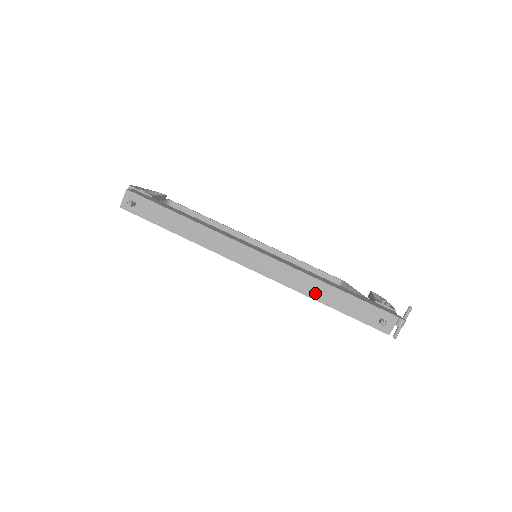
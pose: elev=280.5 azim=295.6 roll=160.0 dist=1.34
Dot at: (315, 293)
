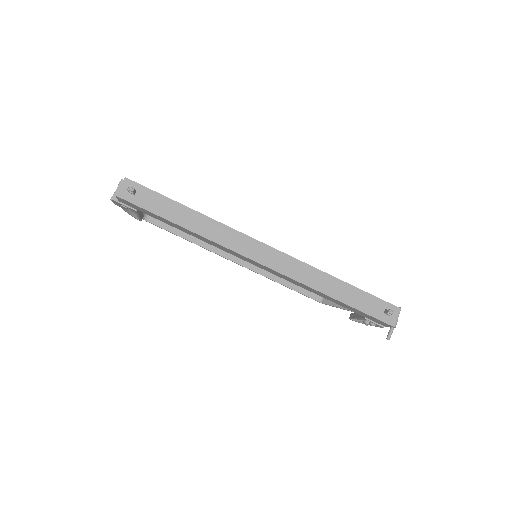
Dot at: (323, 286)
